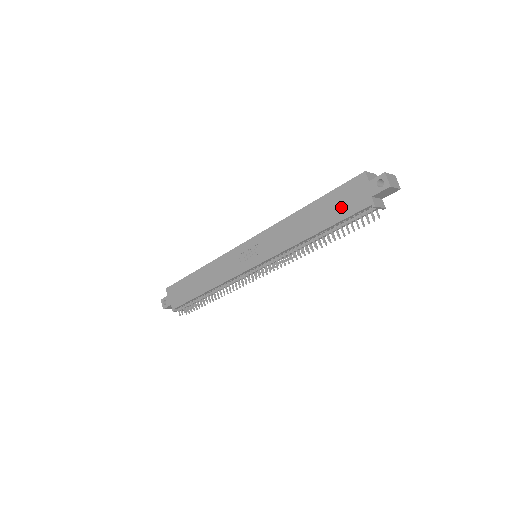
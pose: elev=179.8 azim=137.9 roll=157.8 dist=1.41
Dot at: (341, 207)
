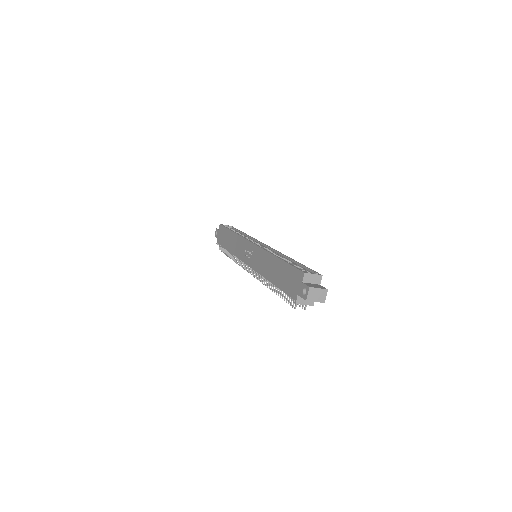
Dot at: (286, 281)
